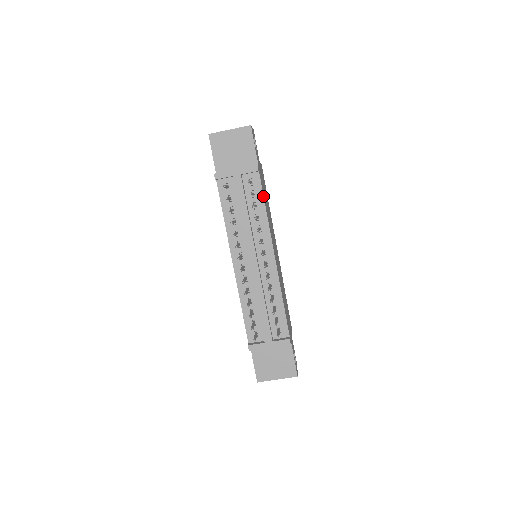
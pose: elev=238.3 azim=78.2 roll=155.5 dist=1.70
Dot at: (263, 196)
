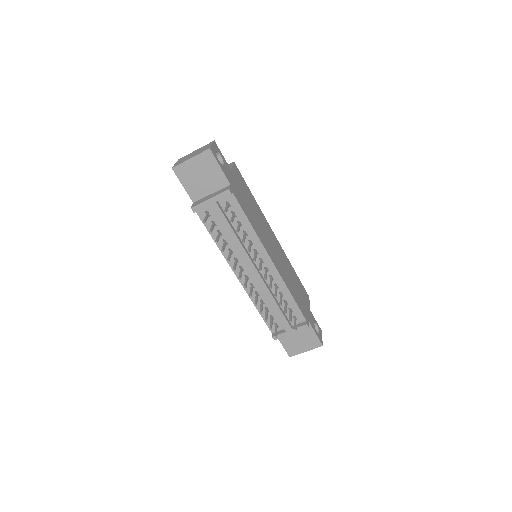
Dot at: (244, 213)
